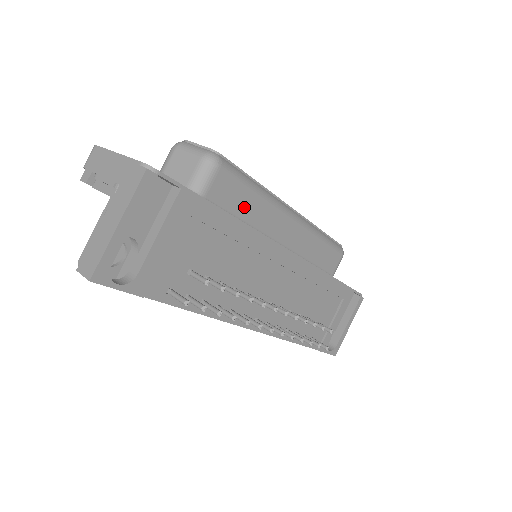
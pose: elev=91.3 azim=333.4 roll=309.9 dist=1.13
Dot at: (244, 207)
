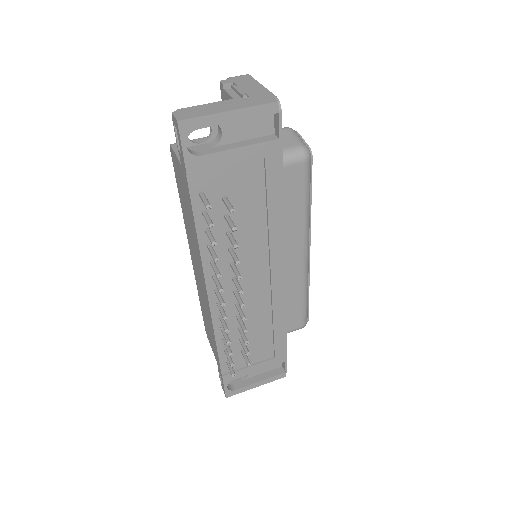
Dot at: (290, 206)
